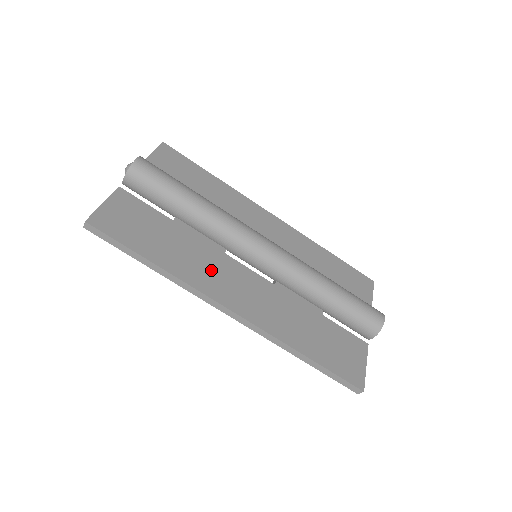
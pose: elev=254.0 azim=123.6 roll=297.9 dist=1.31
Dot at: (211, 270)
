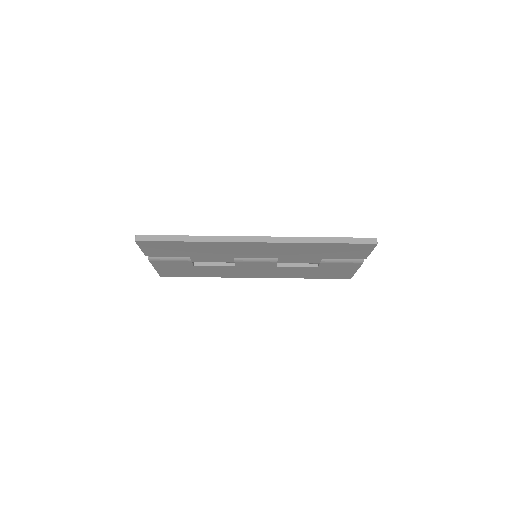
Dot at: occluded
